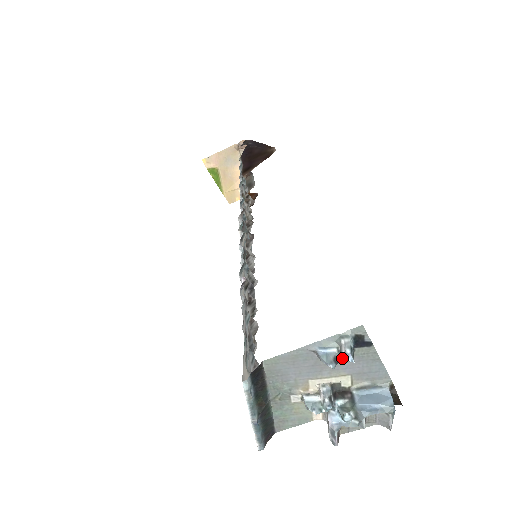
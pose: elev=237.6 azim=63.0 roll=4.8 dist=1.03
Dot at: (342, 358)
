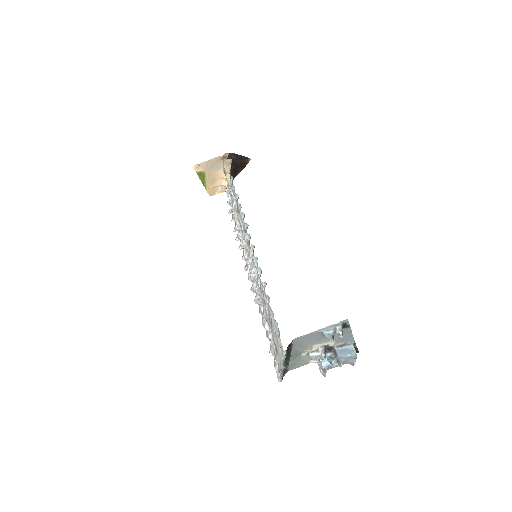
Dot at: occluded
